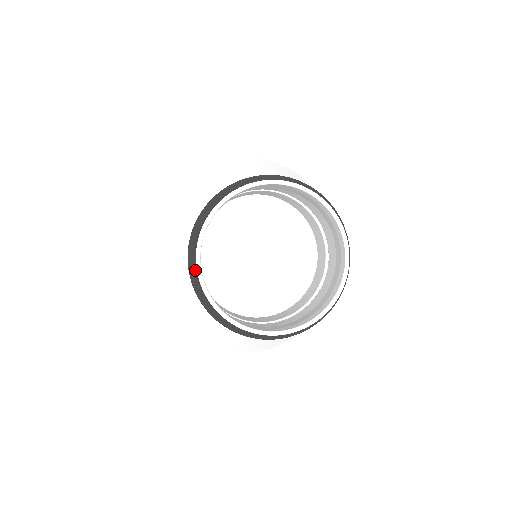
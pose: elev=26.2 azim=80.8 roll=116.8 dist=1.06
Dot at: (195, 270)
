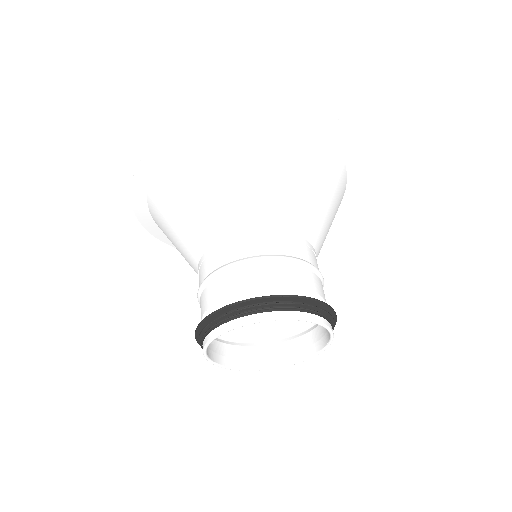
Dot at: (202, 335)
